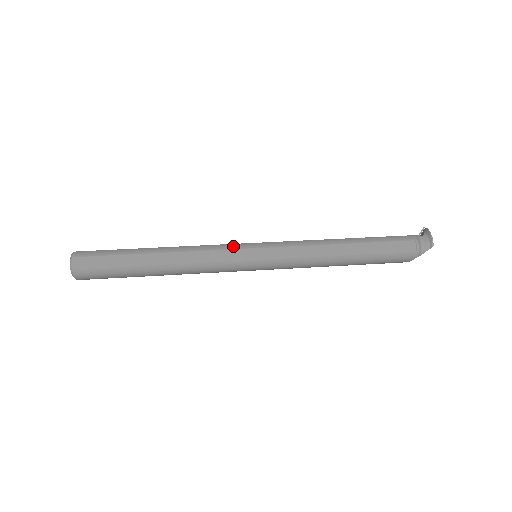
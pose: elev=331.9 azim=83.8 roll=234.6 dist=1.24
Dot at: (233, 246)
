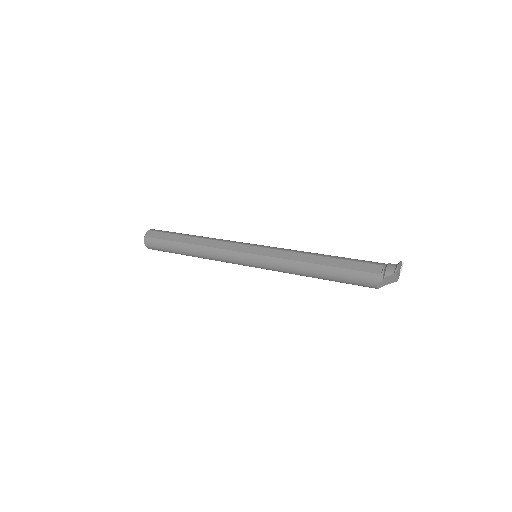
Dot at: (240, 242)
